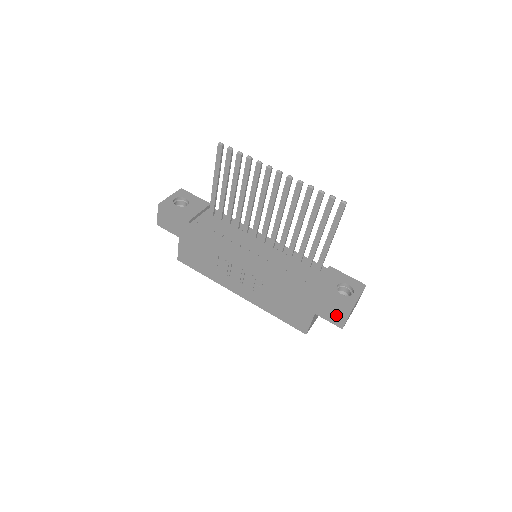
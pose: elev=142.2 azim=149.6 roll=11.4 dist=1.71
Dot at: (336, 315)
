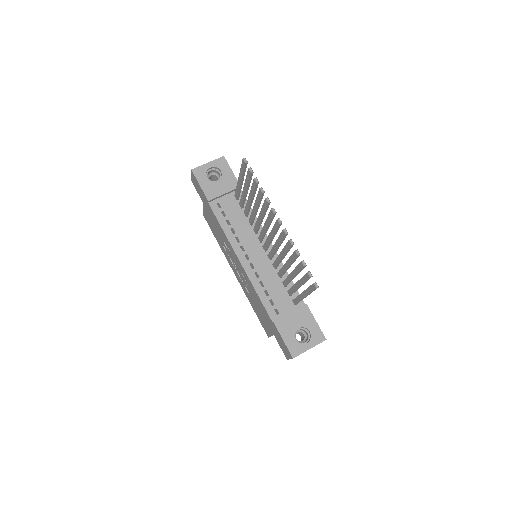
Dot at: (285, 350)
